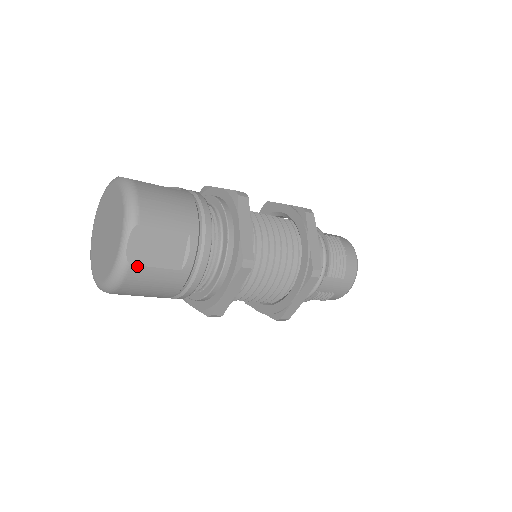
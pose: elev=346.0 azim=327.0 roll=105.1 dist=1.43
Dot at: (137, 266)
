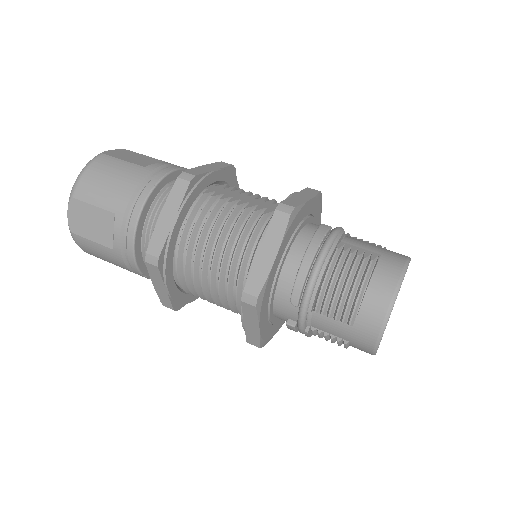
Dot at: (78, 235)
